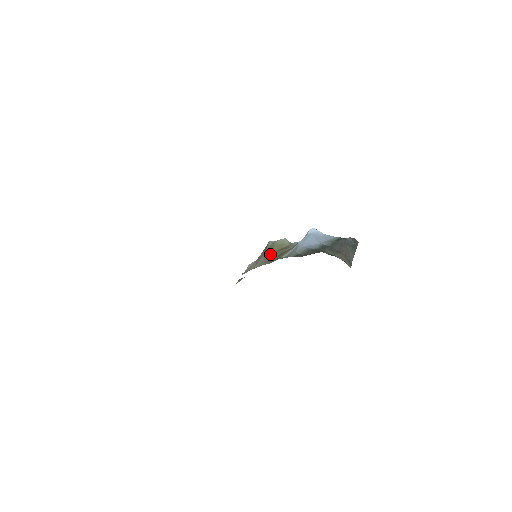
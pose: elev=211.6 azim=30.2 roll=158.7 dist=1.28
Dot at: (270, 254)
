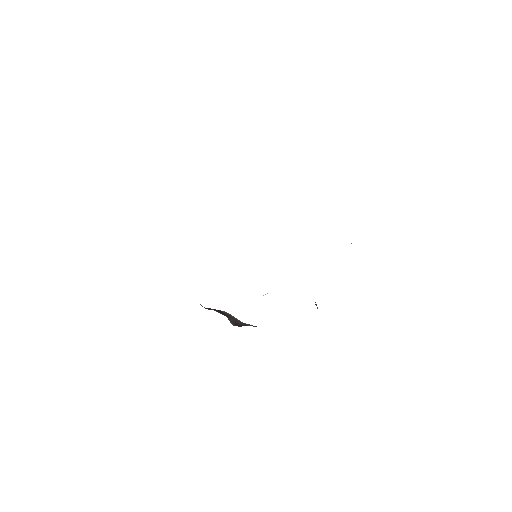
Dot at: occluded
